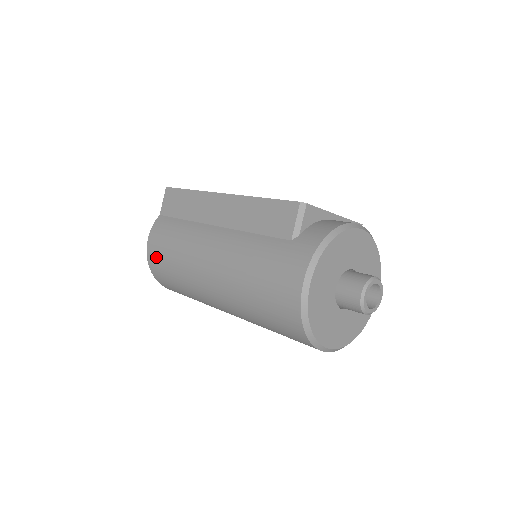
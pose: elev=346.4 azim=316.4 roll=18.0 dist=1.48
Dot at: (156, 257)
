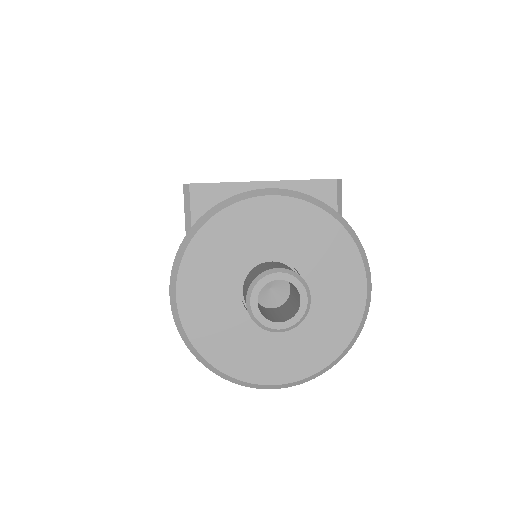
Dot at: occluded
